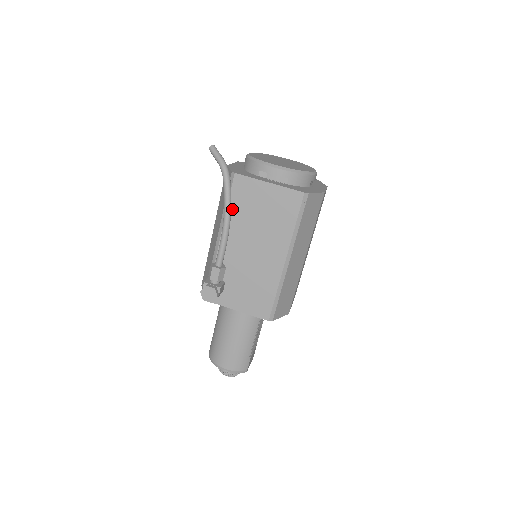
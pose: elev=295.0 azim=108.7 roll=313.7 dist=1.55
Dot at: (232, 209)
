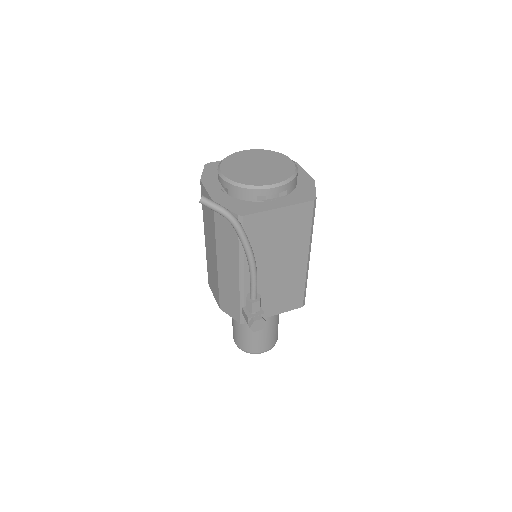
Dot at: occluded
